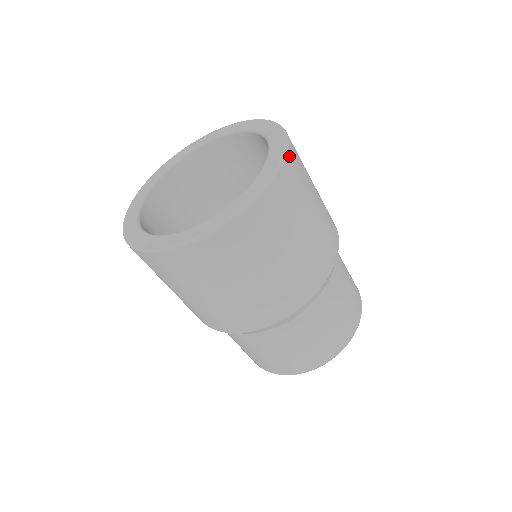
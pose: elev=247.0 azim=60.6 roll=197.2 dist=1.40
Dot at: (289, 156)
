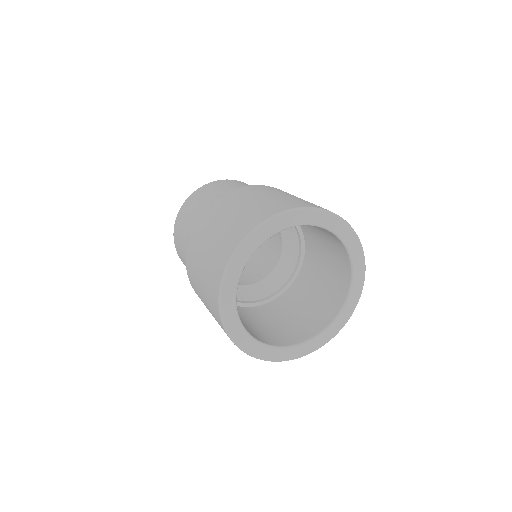
Dot at: occluded
